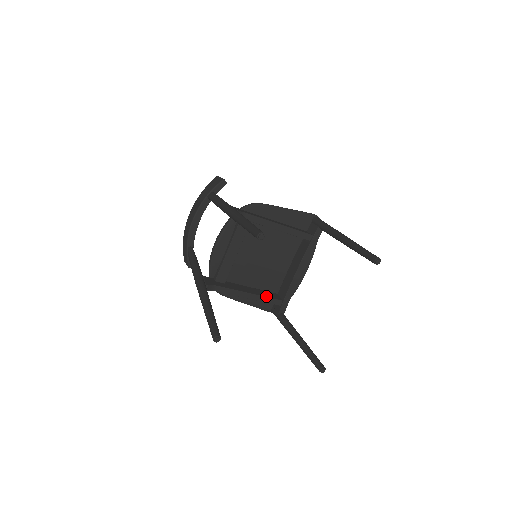
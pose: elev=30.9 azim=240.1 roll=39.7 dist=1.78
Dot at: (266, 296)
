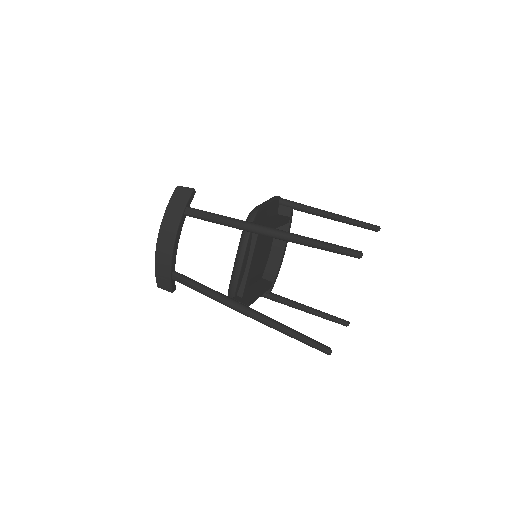
Dot at: (266, 286)
